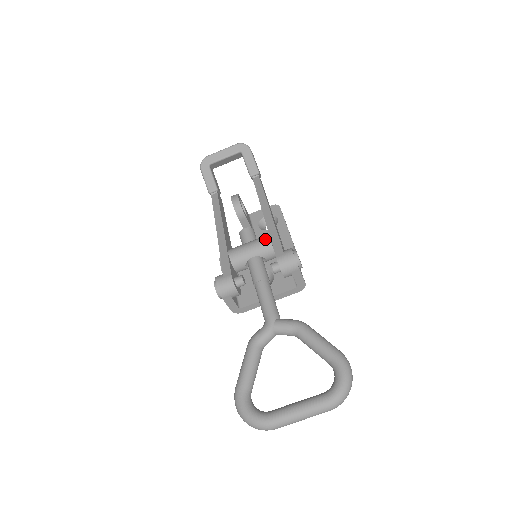
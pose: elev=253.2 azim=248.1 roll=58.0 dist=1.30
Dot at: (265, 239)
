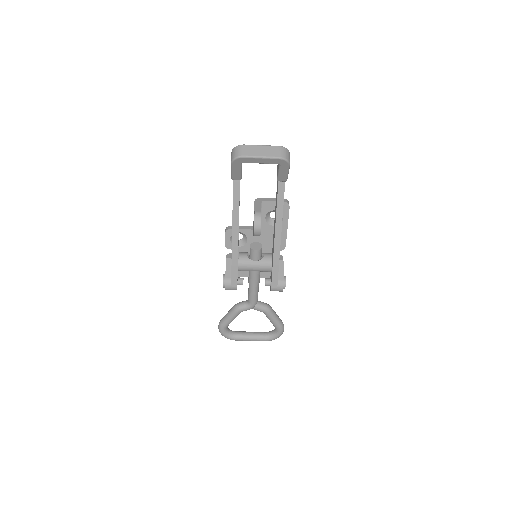
Dot at: (269, 268)
